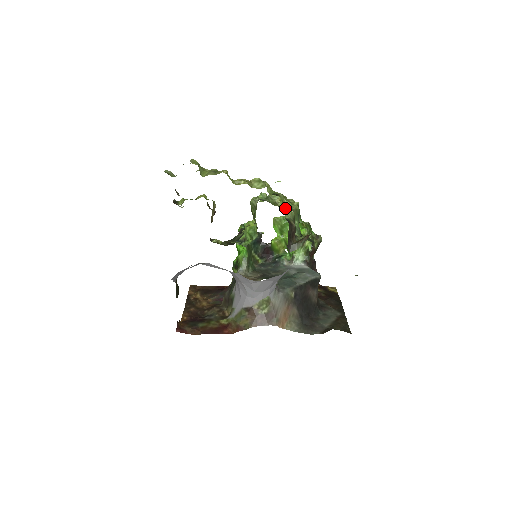
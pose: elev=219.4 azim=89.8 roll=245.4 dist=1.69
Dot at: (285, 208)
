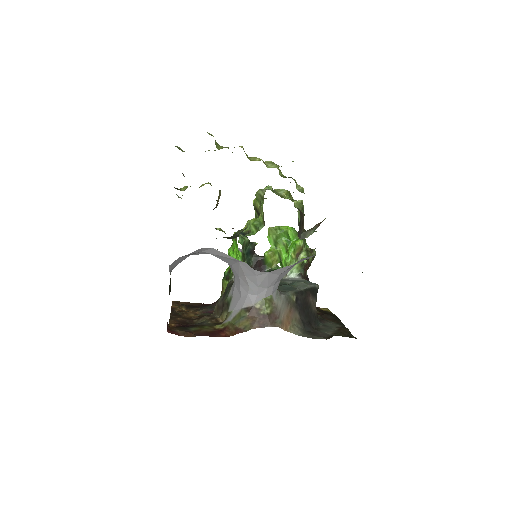
Dot at: occluded
